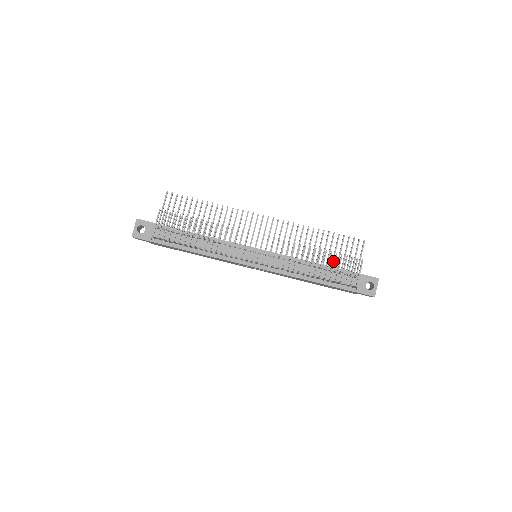
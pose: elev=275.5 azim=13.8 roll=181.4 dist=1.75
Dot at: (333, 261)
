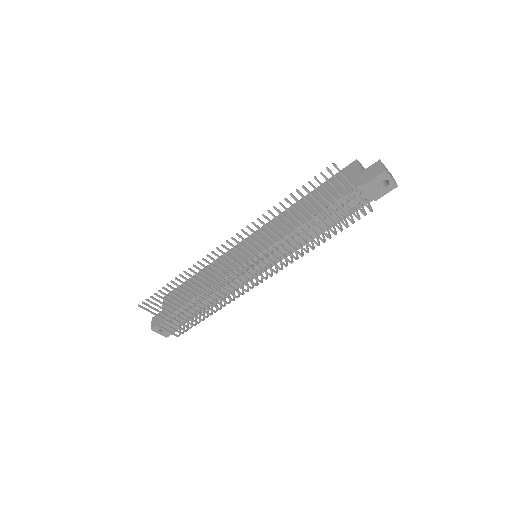
Dot at: (325, 209)
